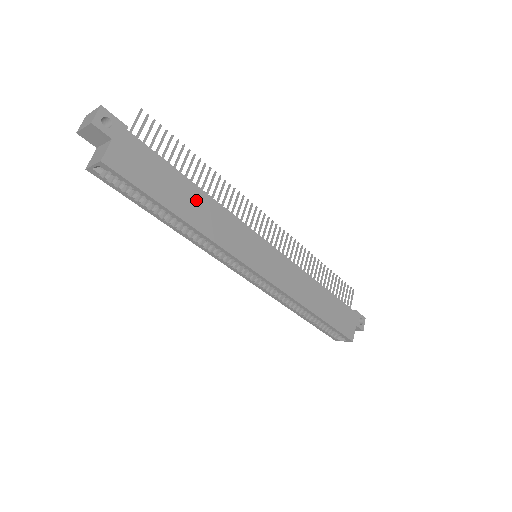
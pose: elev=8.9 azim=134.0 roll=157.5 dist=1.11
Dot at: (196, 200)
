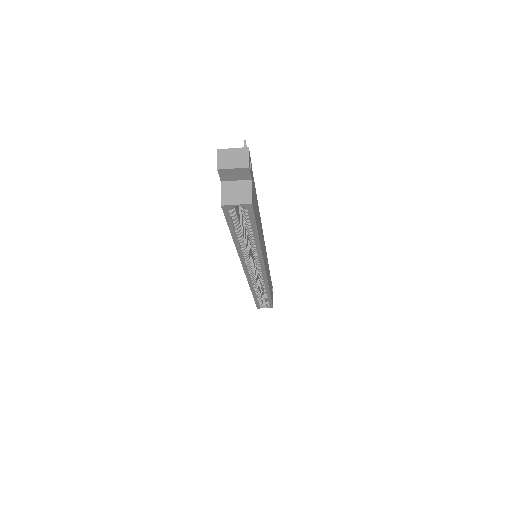
Dot at: (259, 221)
